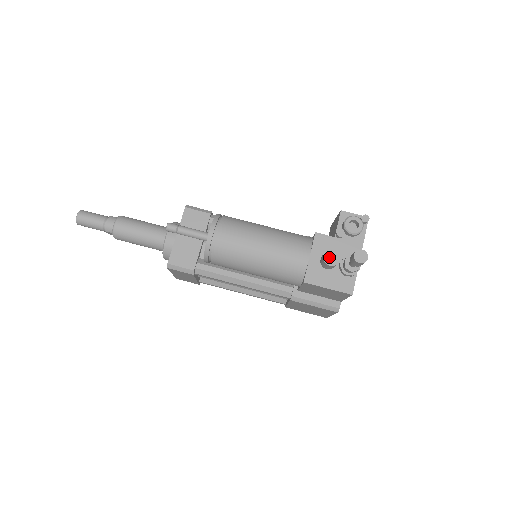
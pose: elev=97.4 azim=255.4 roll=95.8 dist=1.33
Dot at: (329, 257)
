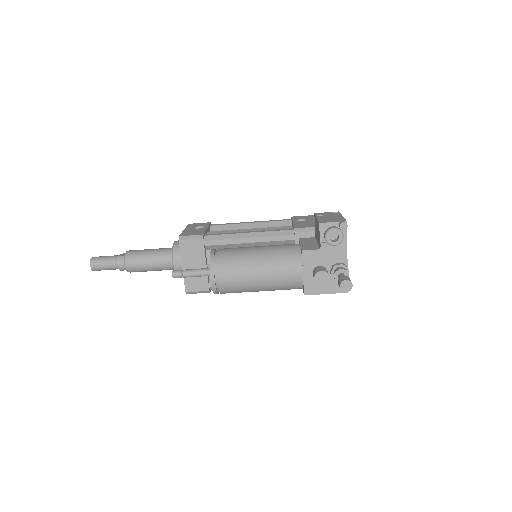
Dot at: (320, 278)
